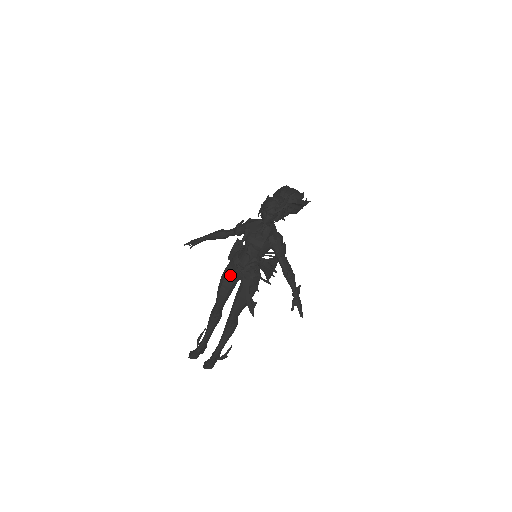
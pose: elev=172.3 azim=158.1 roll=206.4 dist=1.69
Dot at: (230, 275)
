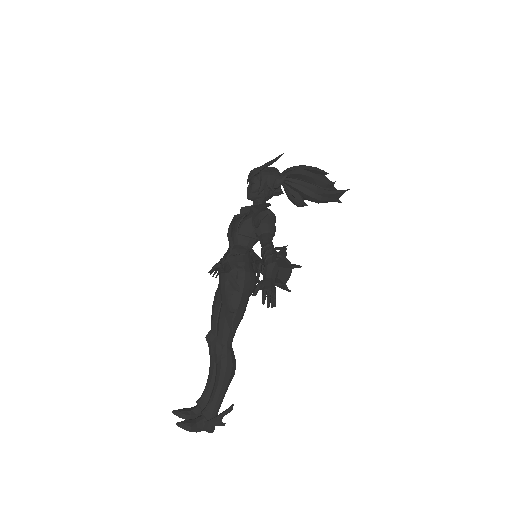
Dot at: occluded
